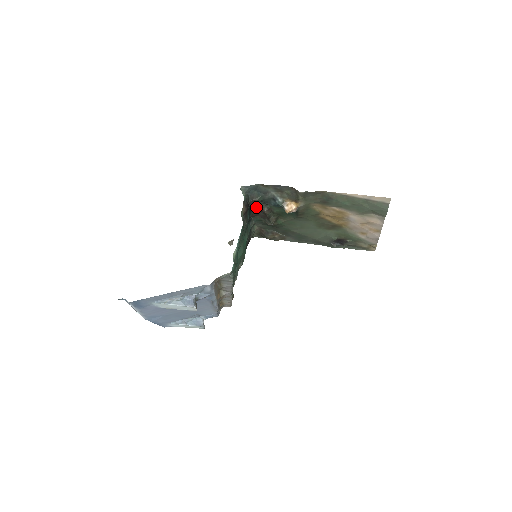
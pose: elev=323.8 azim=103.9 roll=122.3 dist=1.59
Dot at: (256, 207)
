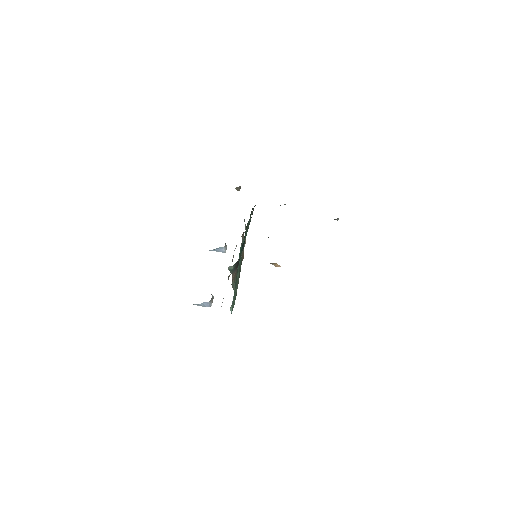
Dot at: occluded
